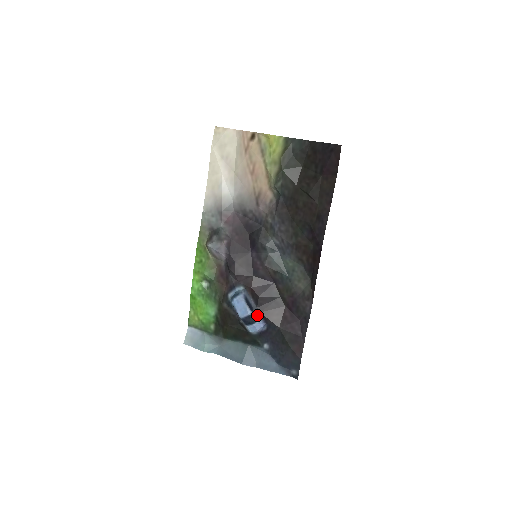
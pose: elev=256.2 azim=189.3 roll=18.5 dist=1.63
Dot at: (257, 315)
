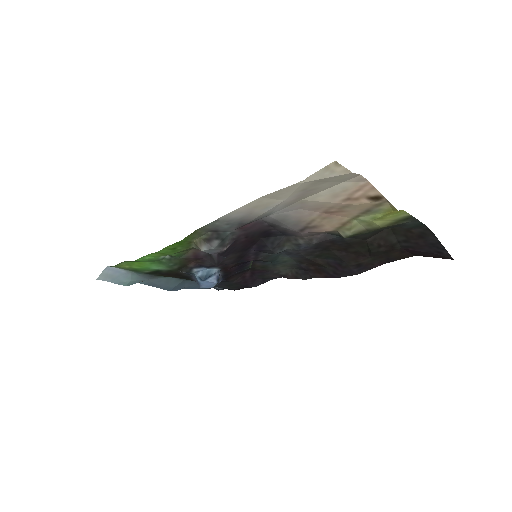
Dot at: occluded
